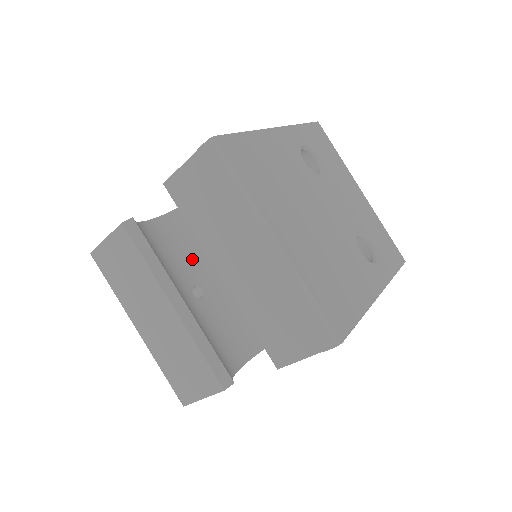
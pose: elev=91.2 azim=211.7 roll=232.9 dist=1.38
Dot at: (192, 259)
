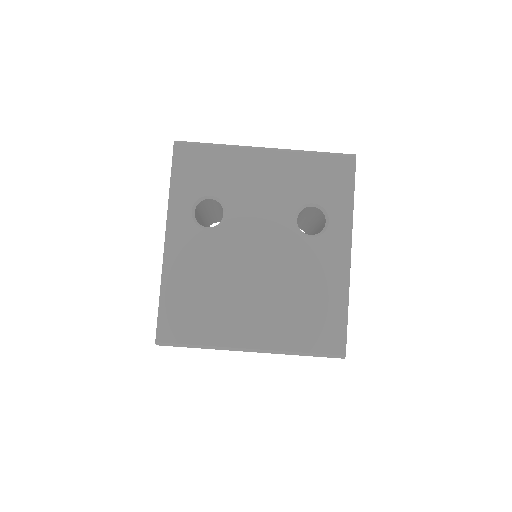
Dot at: occluded
